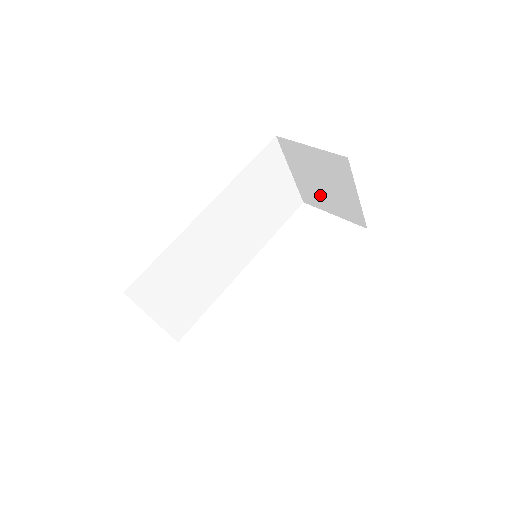
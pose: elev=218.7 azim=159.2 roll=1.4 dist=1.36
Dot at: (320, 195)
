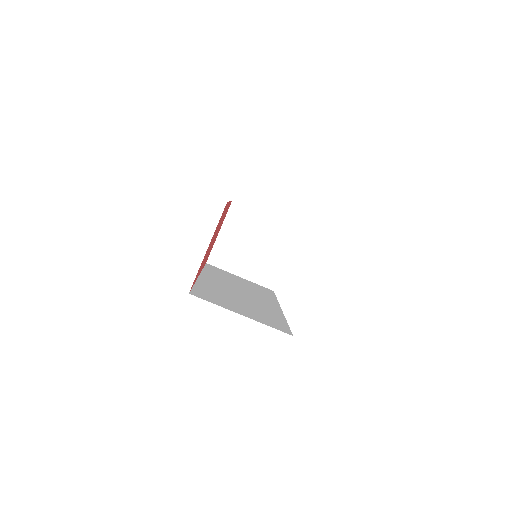
Dot at: (265, 260)
